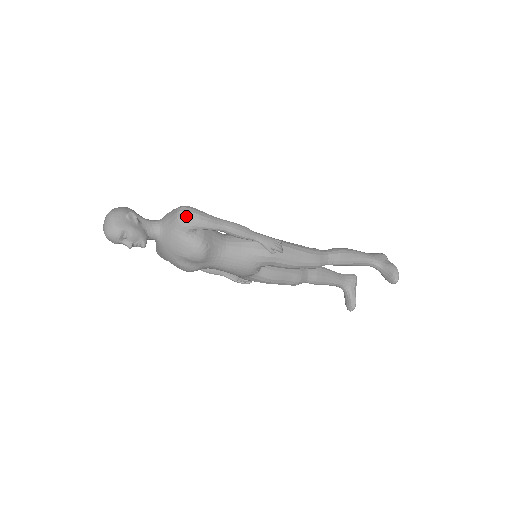
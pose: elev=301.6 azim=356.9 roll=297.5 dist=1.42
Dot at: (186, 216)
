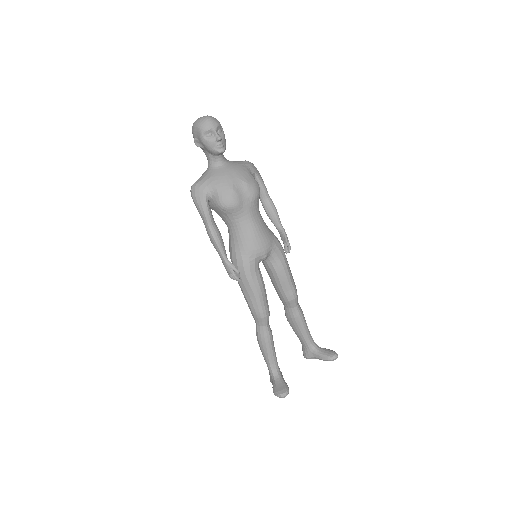
Dot at: occluded
